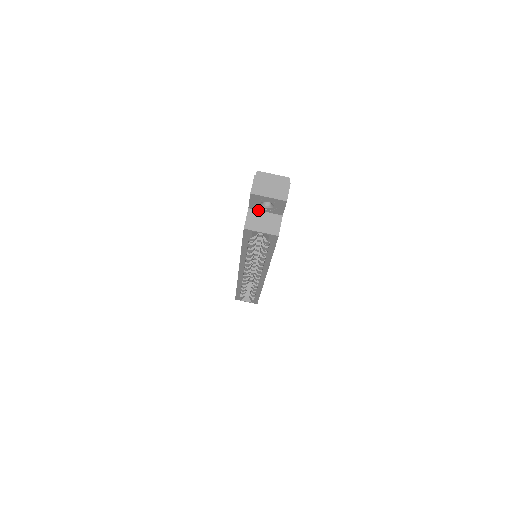
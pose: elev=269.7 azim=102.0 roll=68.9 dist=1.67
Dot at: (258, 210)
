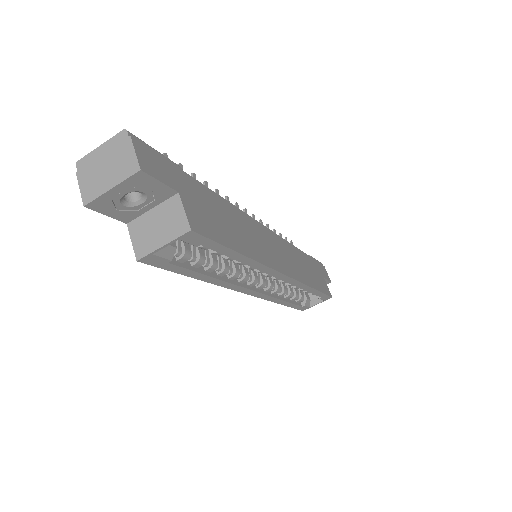
Dot at: (140, 215)
